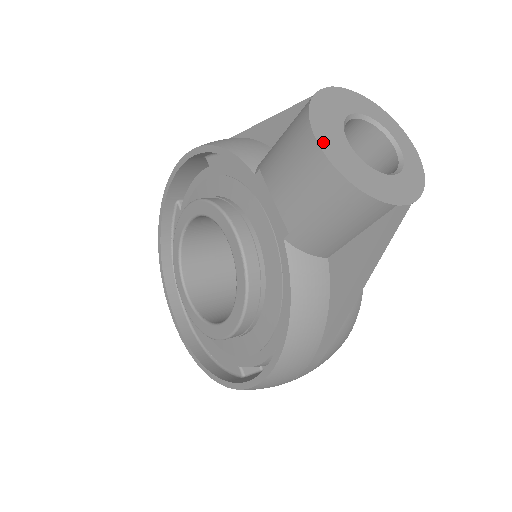
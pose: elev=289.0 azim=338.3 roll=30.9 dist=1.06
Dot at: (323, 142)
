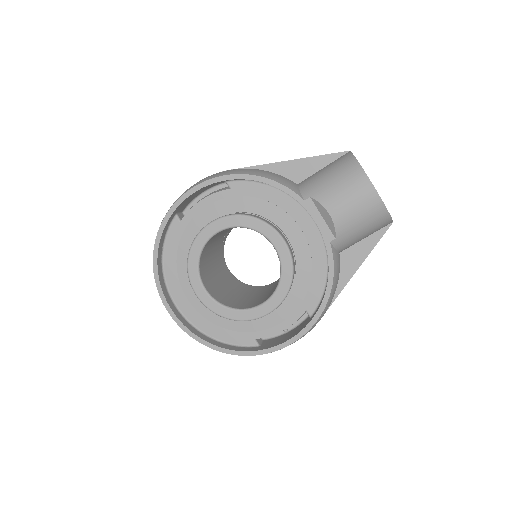
Dot at: (374, 187)
